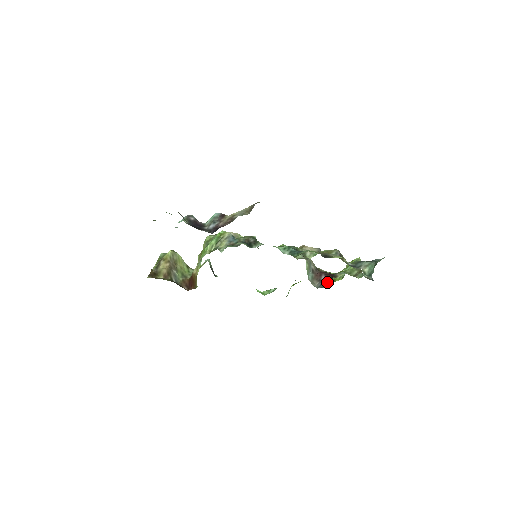
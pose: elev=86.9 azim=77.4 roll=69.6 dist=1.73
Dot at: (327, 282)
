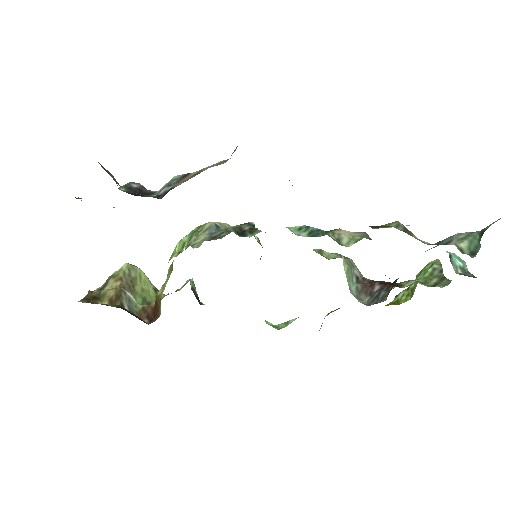
Dot at: (385, 293)
